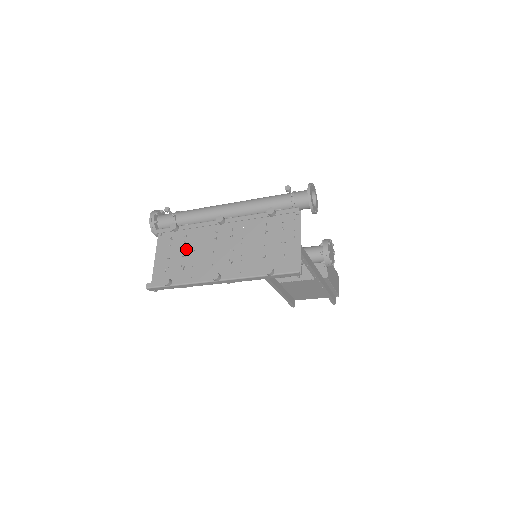
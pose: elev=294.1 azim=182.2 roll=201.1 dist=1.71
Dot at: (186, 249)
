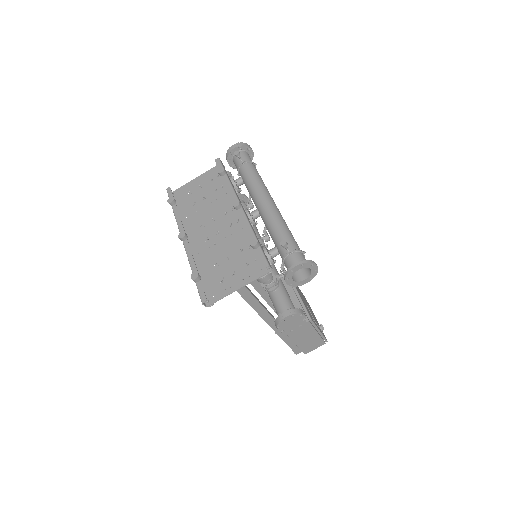
Dot at: (211, 195)
